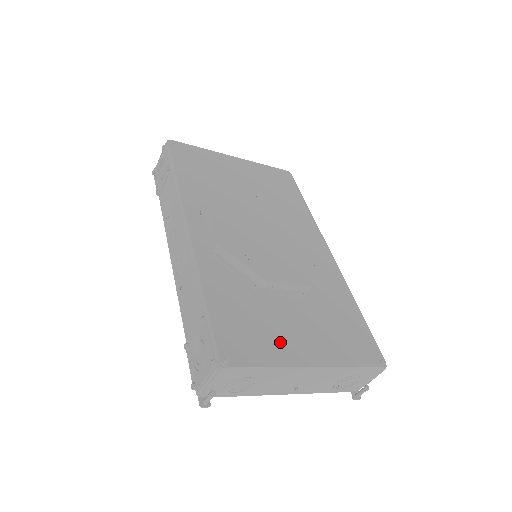
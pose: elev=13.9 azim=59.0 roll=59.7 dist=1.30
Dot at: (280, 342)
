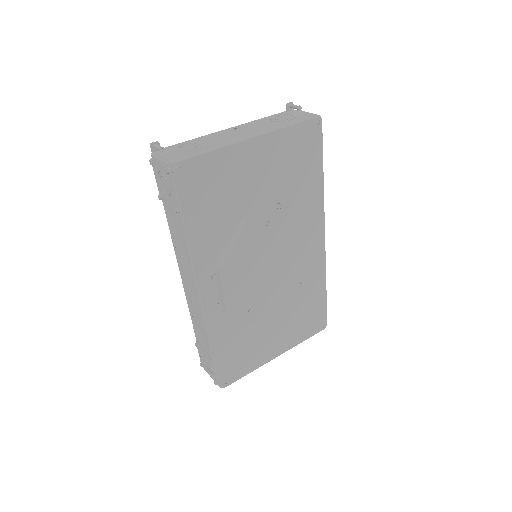
Dot at: (260, 353)
